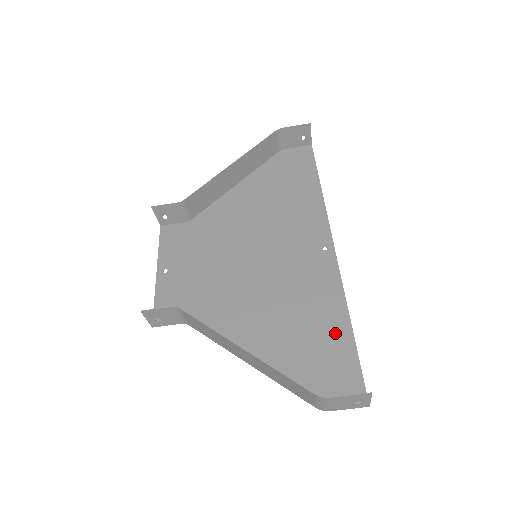
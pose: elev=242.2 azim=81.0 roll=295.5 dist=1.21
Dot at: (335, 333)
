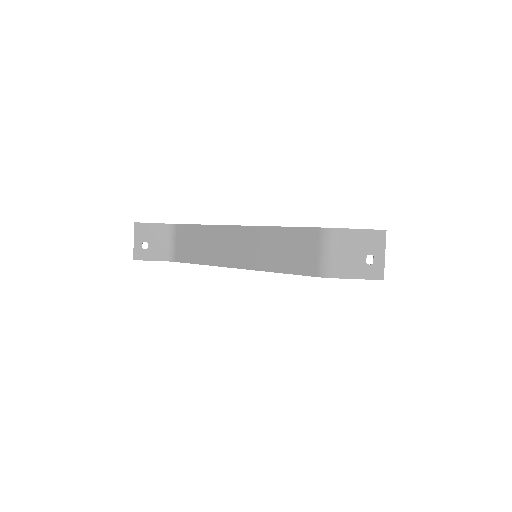
Dot at: occluded
